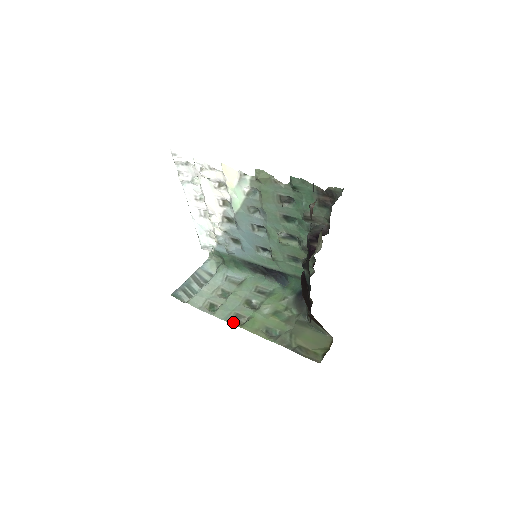
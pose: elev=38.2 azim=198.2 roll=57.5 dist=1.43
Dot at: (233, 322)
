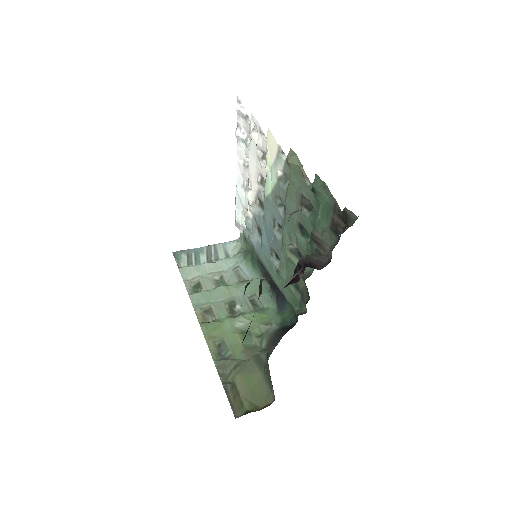
Dot at: (199, 314)
